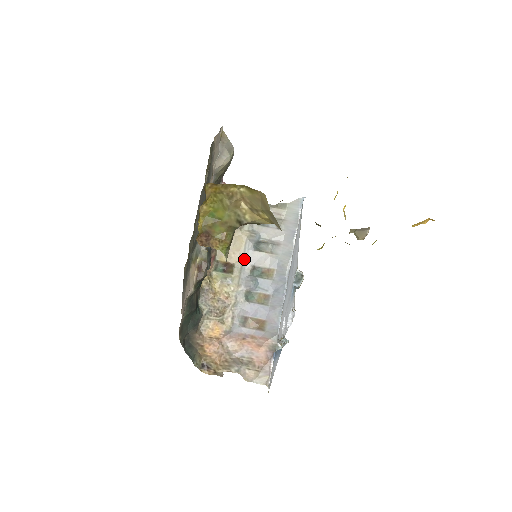
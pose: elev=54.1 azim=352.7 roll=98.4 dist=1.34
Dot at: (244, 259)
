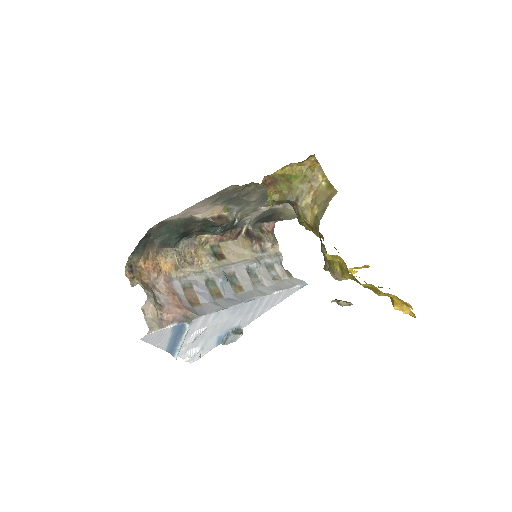
Dot at: (235, 264)
